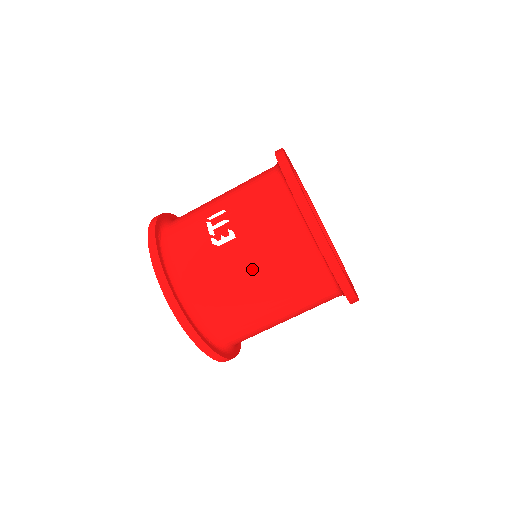
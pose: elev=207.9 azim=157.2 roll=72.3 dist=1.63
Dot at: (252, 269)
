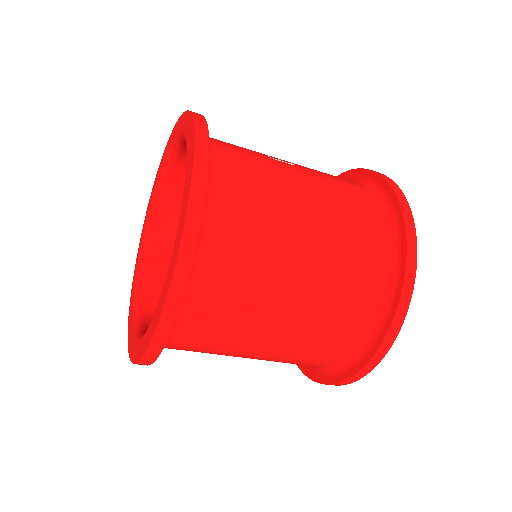
Dot at: (310, 192)
